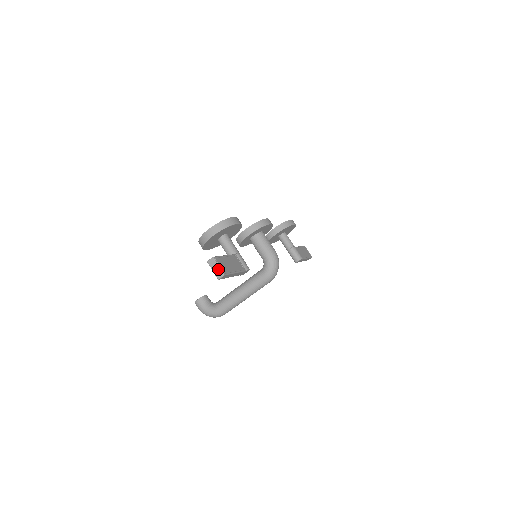
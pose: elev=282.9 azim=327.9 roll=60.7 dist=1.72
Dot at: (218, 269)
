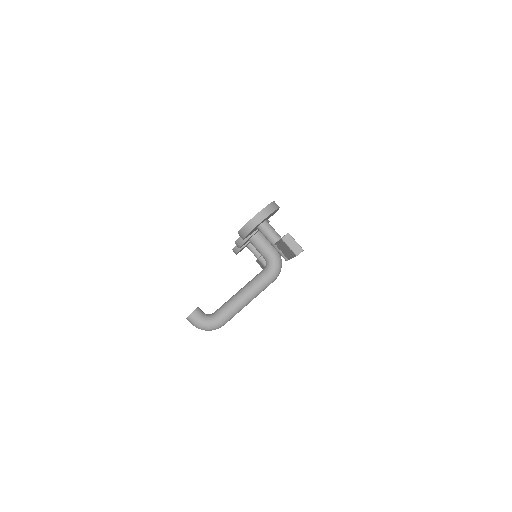
Dot at: (296, 245)
